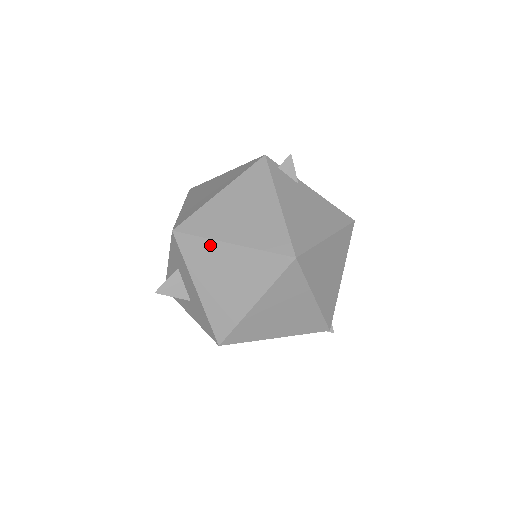
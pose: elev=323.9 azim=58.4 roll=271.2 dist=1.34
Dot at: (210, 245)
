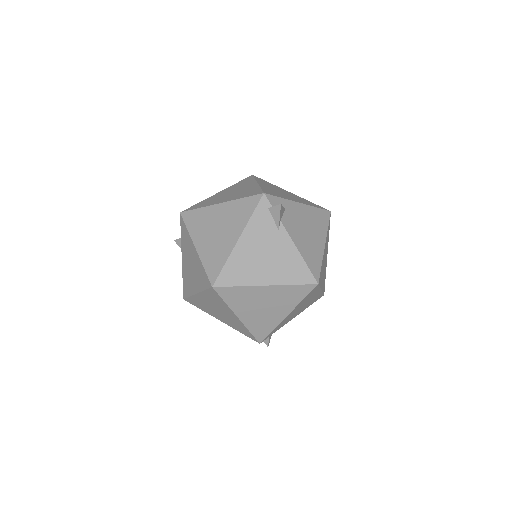
Dot at: (189, 238)
